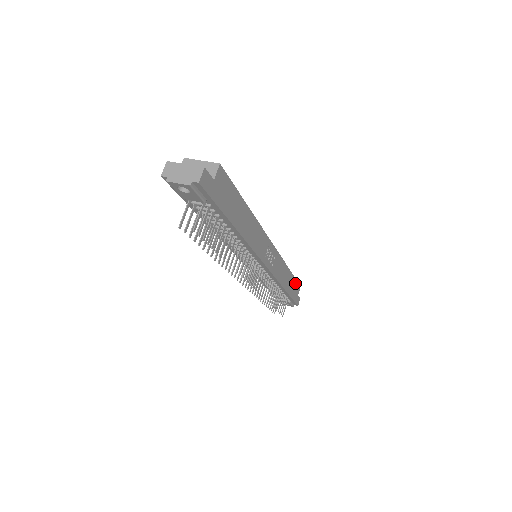
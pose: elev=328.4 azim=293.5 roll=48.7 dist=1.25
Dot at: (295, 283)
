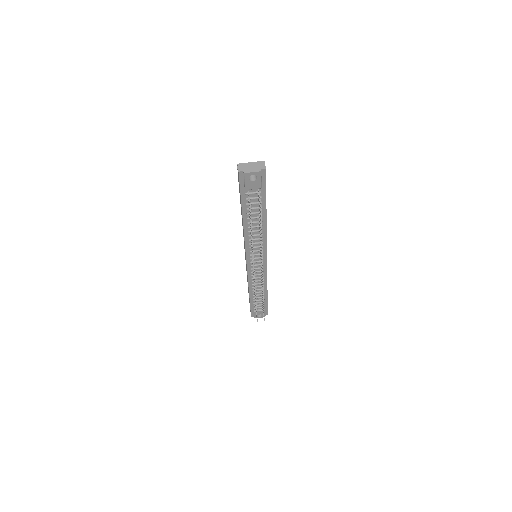
Dot at: occluded
